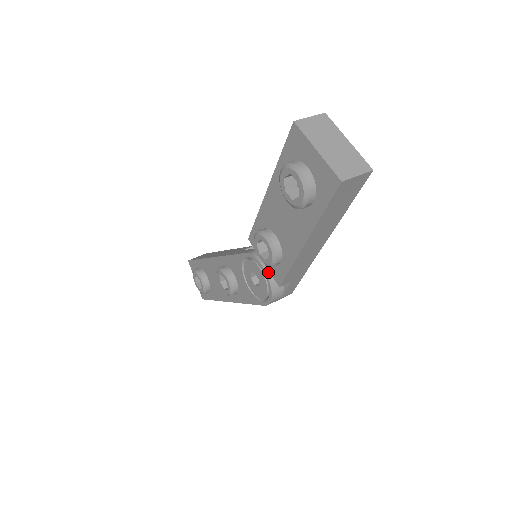
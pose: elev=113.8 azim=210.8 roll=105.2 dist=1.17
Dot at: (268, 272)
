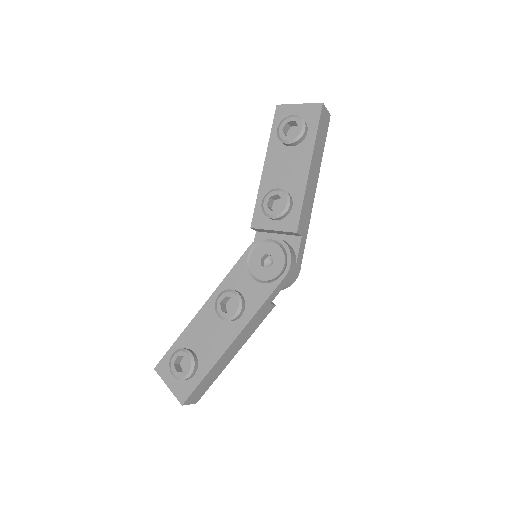
Dot at: (279, 238)
